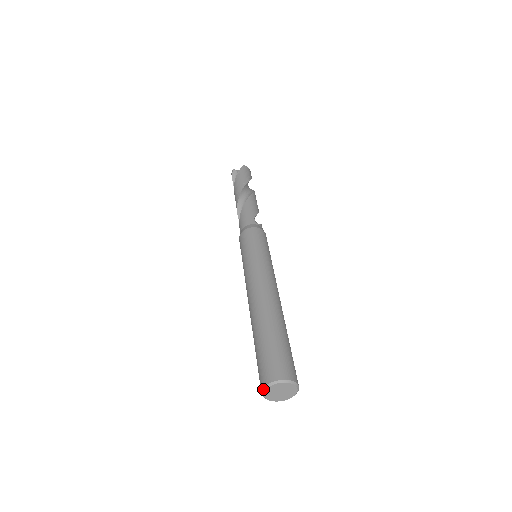
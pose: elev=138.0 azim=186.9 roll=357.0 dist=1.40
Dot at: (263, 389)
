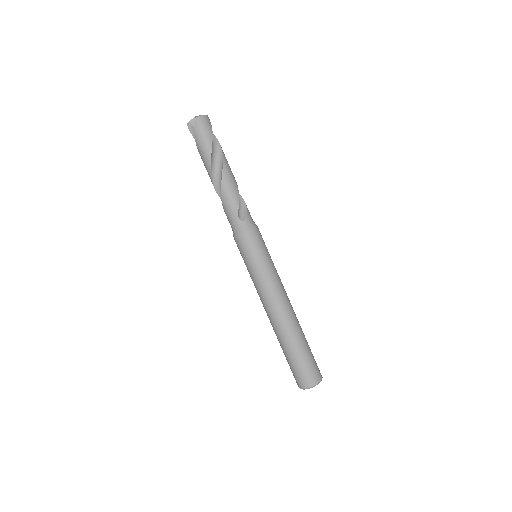
Dot at: (299, 387)
